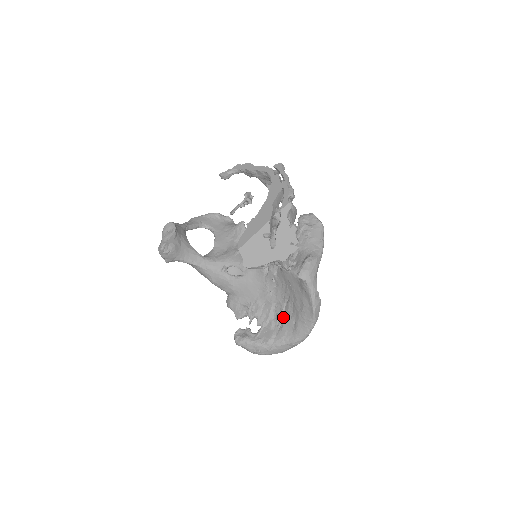
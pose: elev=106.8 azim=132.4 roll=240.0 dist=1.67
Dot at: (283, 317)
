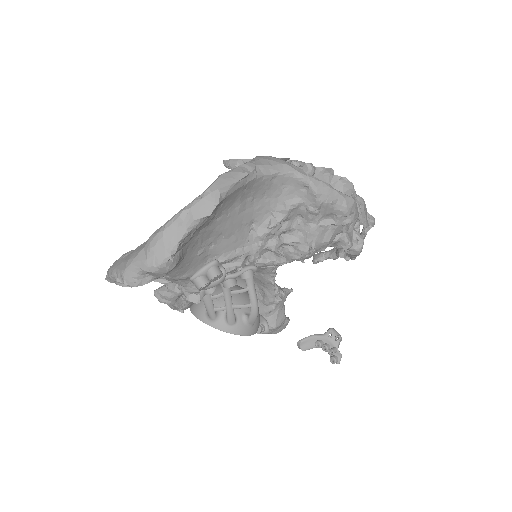
Dot at: occluded
